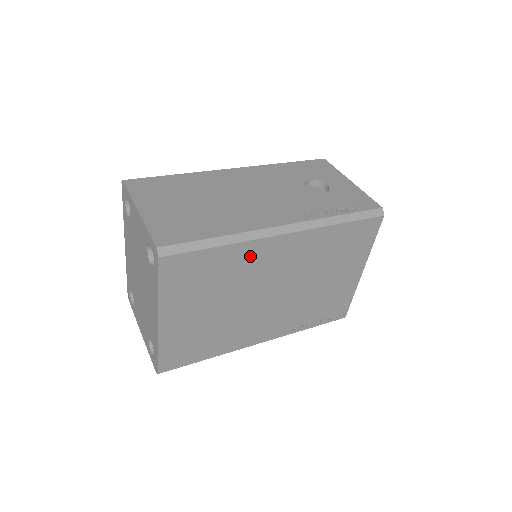
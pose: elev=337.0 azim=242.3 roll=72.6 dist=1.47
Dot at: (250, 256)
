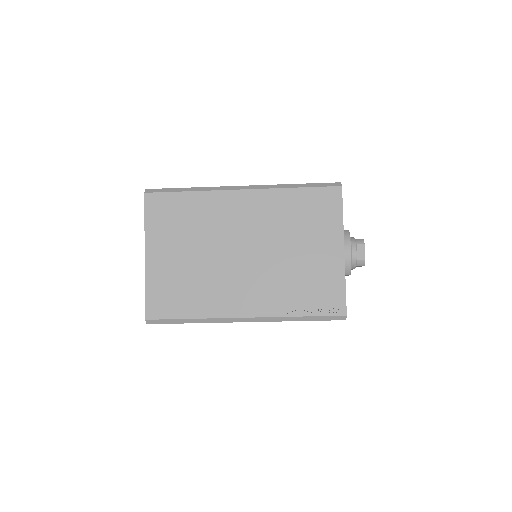
Dot at: (215, 206)
